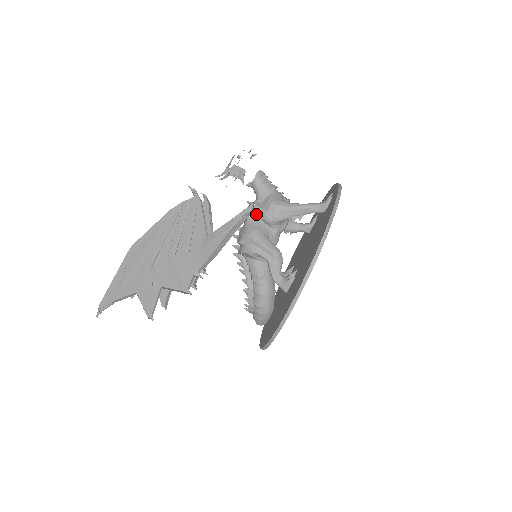
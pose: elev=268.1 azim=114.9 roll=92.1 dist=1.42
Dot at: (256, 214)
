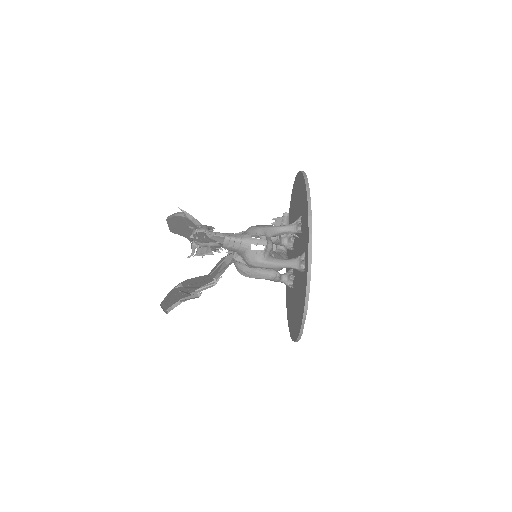
Dot at: occluded
